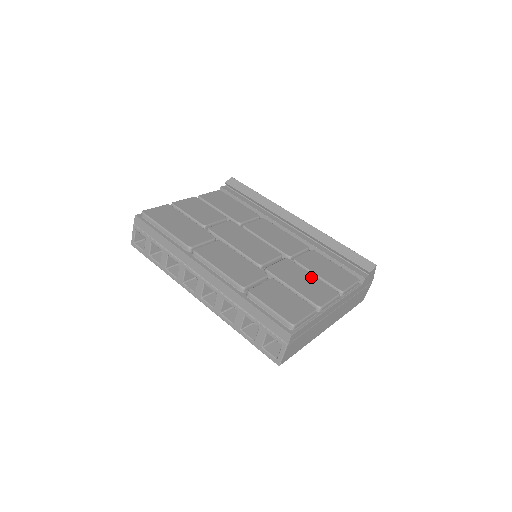
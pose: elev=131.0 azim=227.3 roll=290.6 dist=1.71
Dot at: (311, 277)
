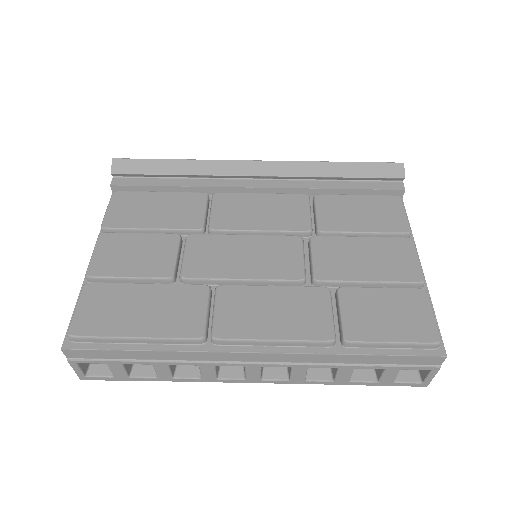
Dot at: (365, 243)
